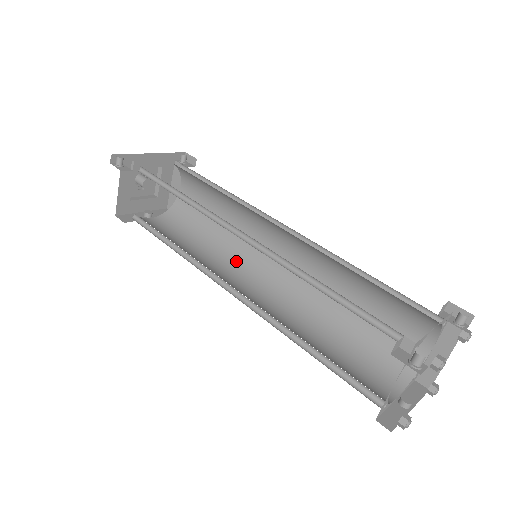
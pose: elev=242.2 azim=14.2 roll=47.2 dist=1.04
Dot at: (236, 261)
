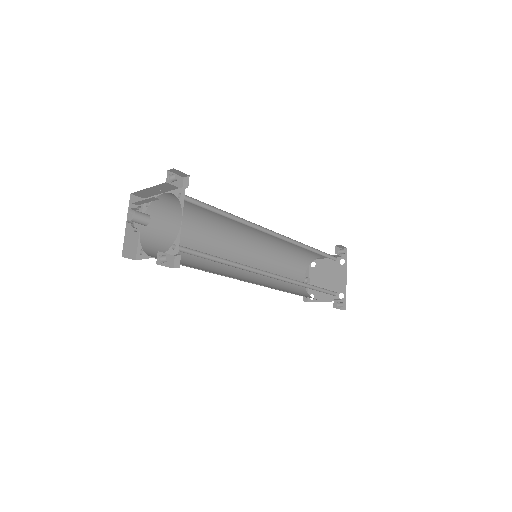
Dot at: (222, 238)
